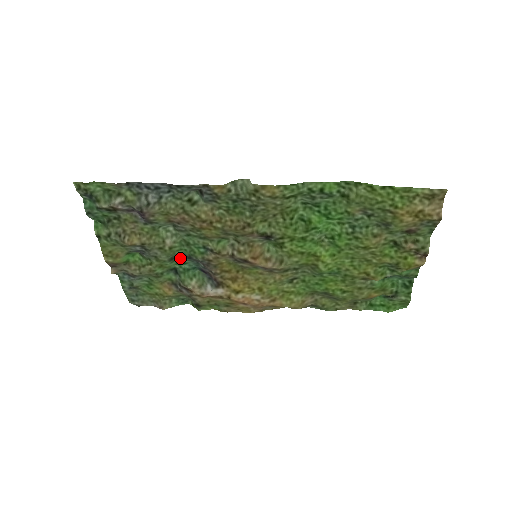
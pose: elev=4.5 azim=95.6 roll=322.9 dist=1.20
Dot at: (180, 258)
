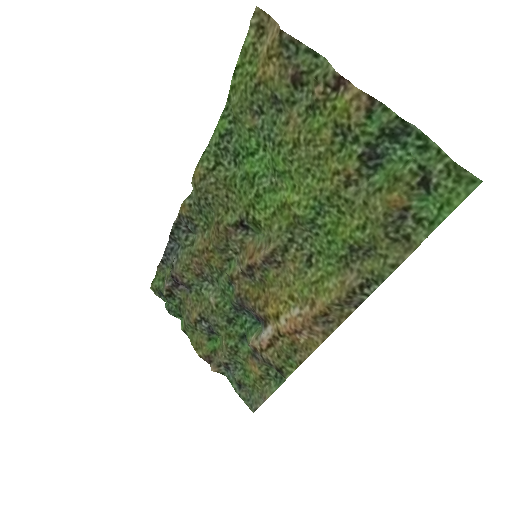
Dot at: (236, 317)
